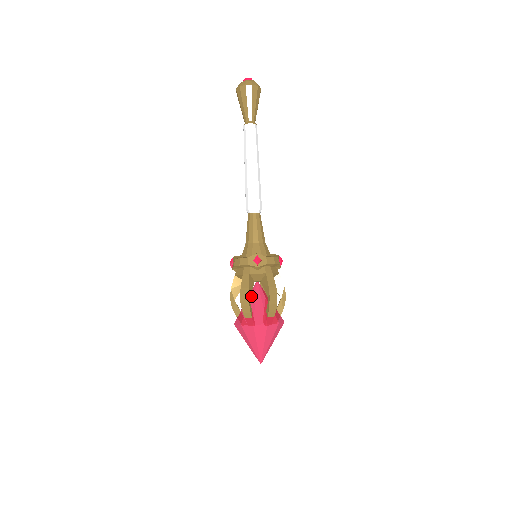
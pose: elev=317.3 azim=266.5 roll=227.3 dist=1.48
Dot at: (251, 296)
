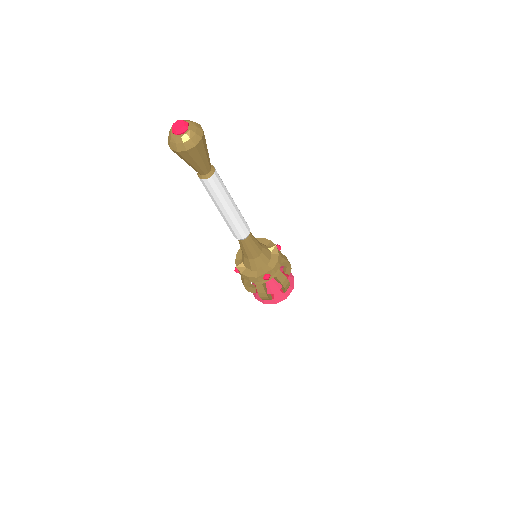
Dot at: occluded
